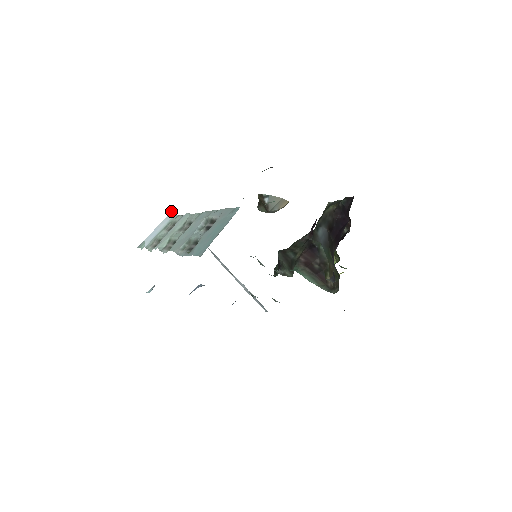
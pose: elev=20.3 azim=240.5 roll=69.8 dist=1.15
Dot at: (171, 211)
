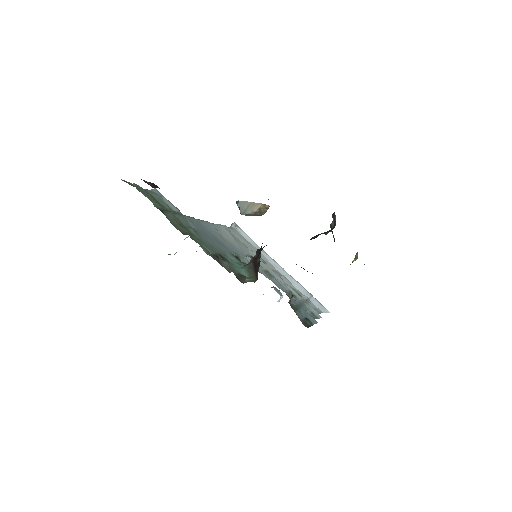
Dot at: (232, 224)
